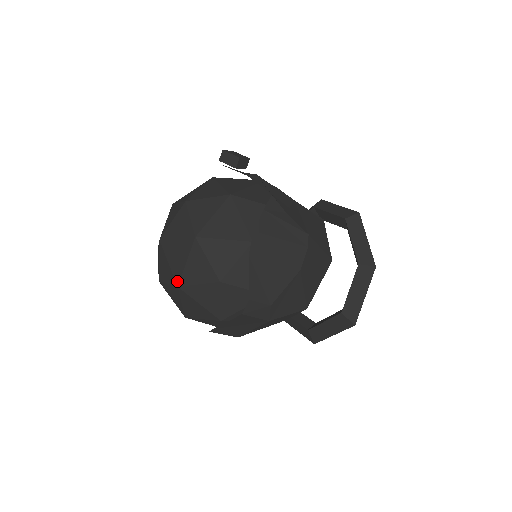
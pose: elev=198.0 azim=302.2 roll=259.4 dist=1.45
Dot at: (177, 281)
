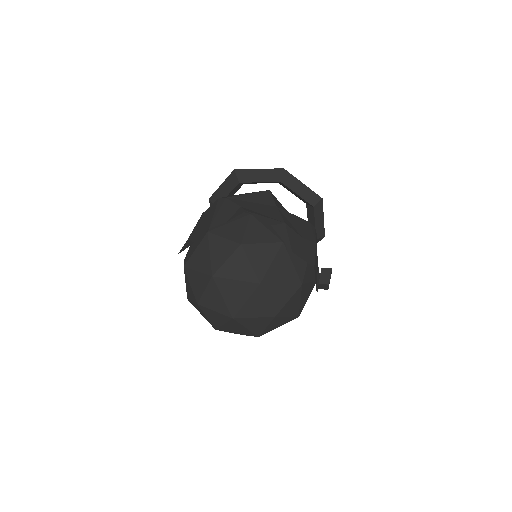
Dot at: (219, 330)
